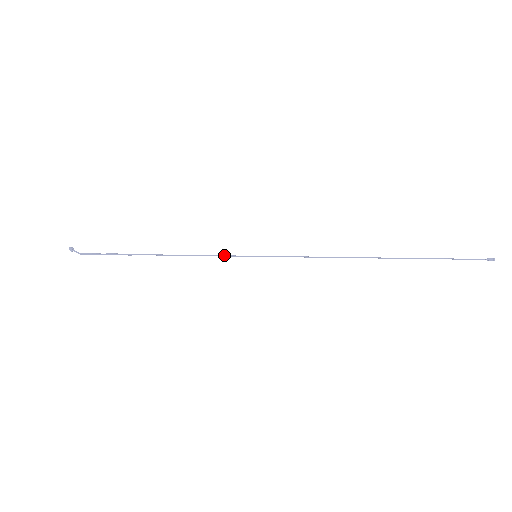
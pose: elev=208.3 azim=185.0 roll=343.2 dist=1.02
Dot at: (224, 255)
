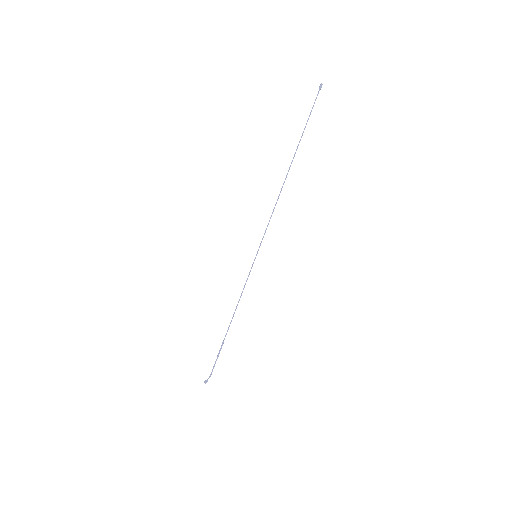
Dot at: occluded
